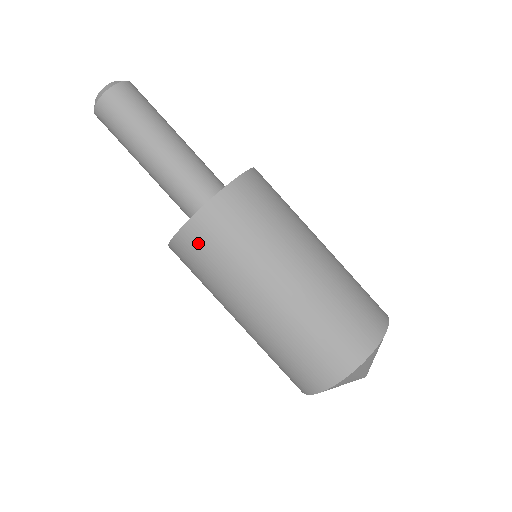
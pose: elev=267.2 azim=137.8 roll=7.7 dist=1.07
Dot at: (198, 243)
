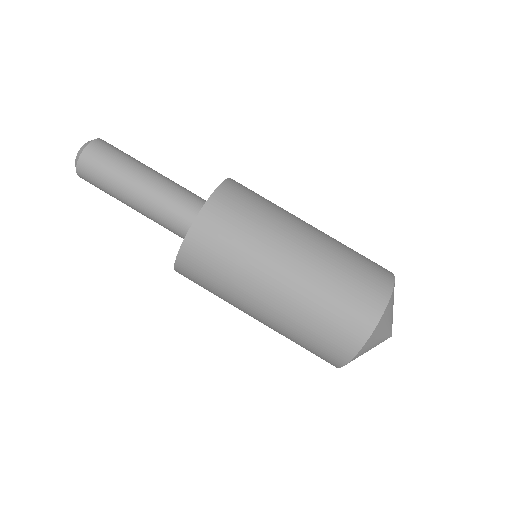
Dot at: (220, 218)
